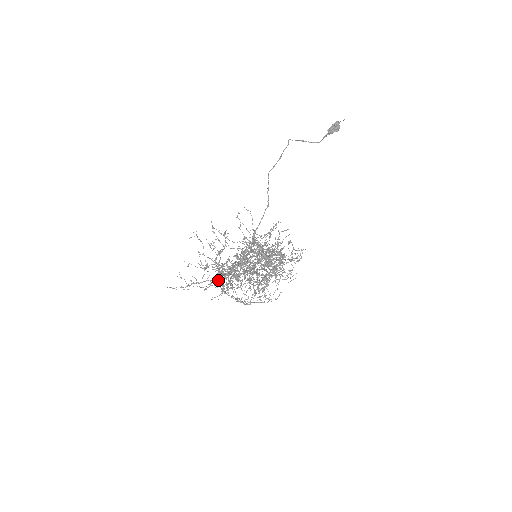
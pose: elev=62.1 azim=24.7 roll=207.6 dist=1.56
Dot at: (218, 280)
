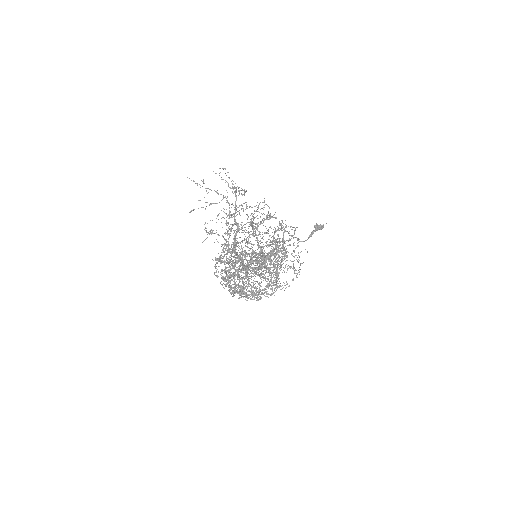
Dot at: (231, 215)
